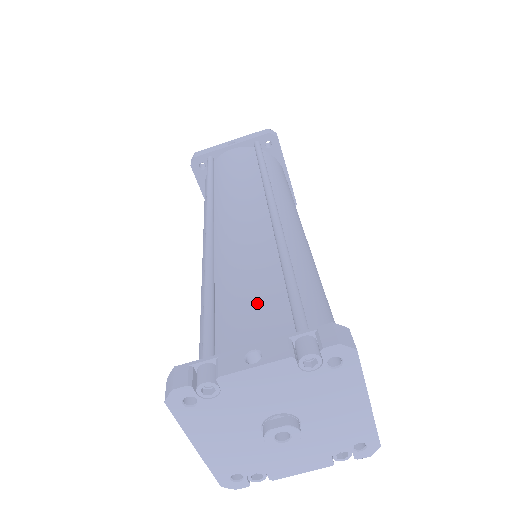
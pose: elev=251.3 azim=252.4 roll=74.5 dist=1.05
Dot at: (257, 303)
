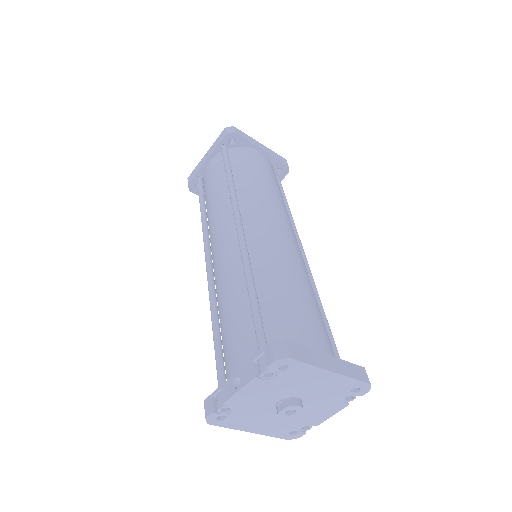
Dot at: (237, 332)
